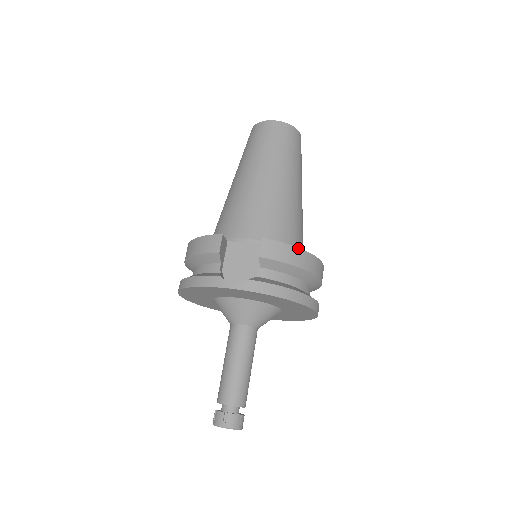
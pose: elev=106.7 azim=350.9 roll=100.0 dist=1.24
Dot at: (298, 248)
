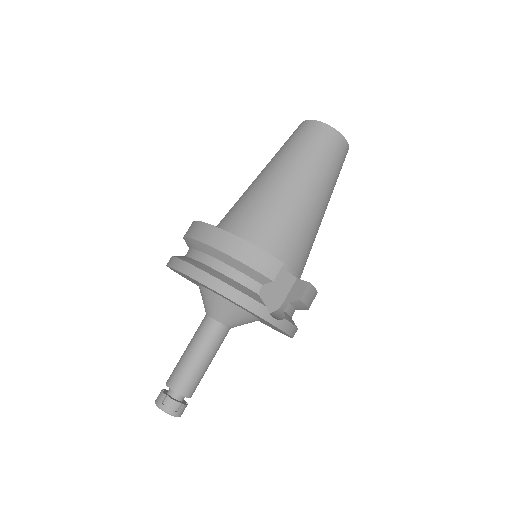
Dot at: occluded
